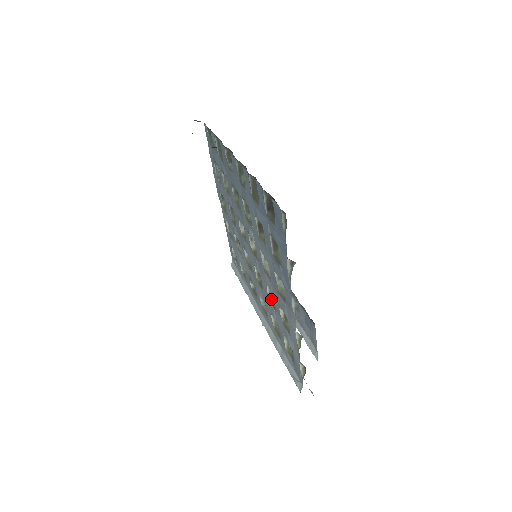
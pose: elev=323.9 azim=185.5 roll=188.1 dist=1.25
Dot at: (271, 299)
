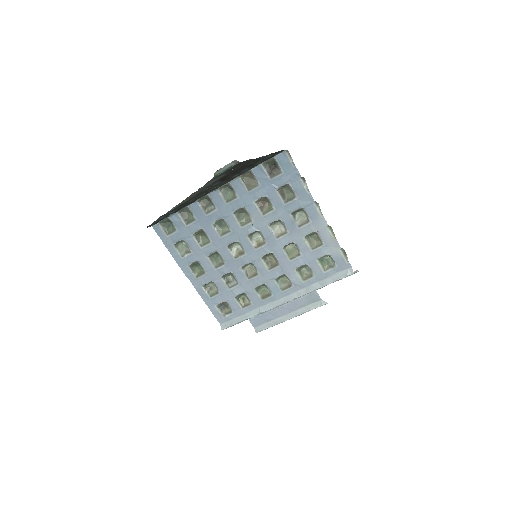
Dot at: (291, 255)
